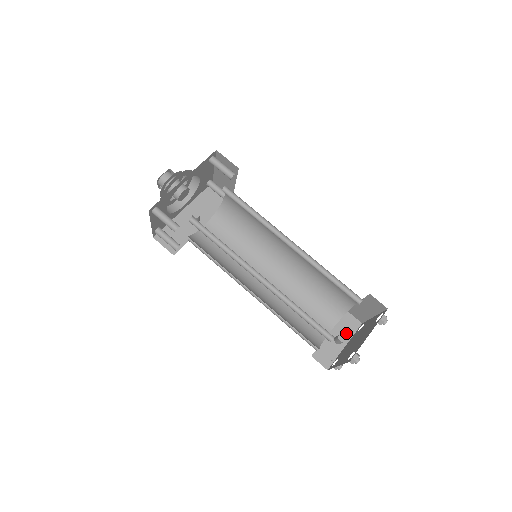
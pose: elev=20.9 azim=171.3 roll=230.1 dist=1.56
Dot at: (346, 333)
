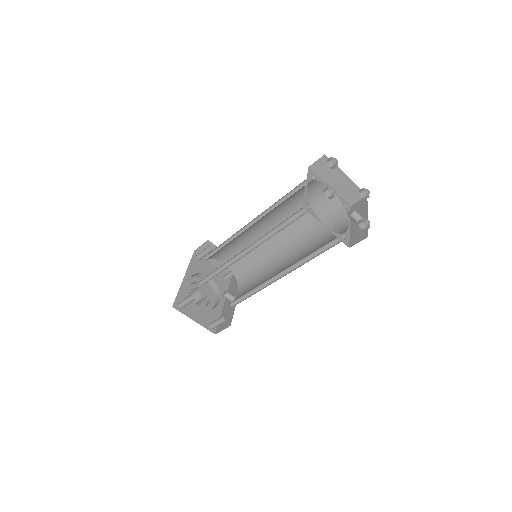
Dot at: (361, 212)
